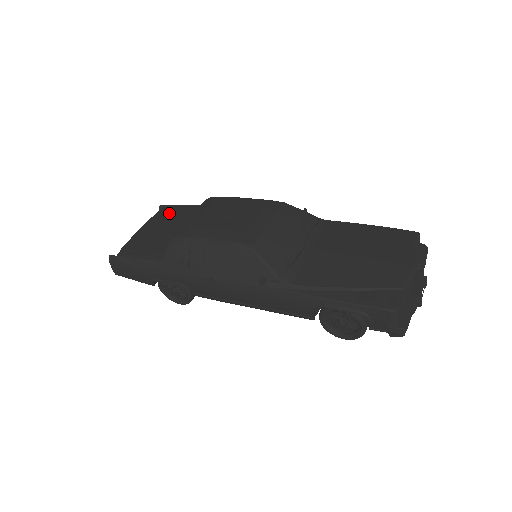
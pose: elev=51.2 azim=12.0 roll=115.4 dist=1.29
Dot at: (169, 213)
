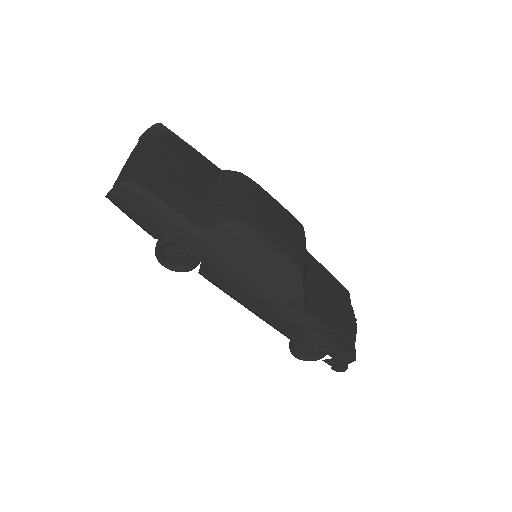
Dot at: (181, 150)
